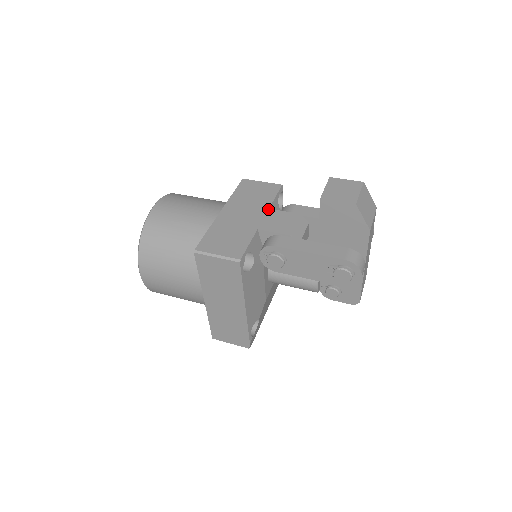
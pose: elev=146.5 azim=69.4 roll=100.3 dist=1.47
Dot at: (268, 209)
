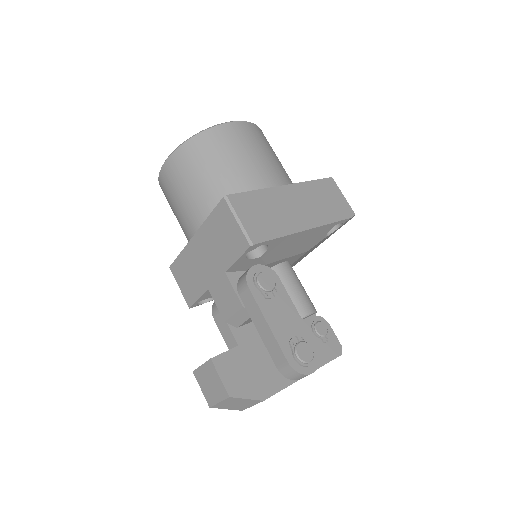
Dot at: (223, 273)
